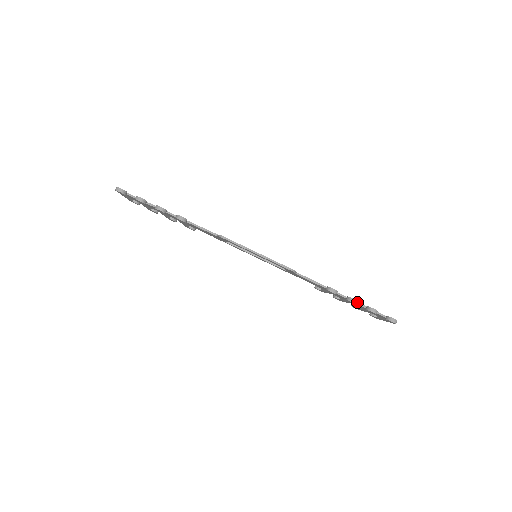
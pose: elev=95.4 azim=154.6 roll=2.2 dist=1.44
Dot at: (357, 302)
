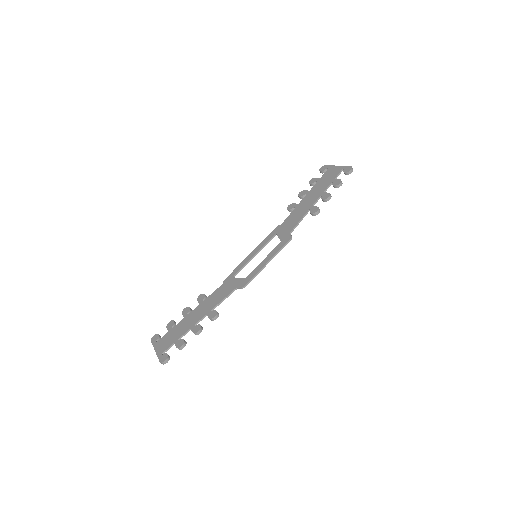
Dot at: (325, 191)
